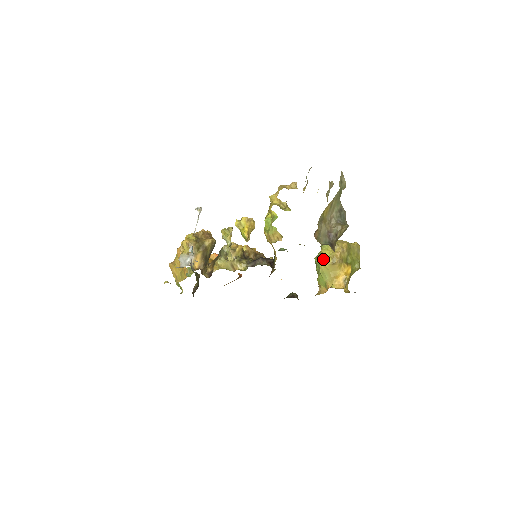
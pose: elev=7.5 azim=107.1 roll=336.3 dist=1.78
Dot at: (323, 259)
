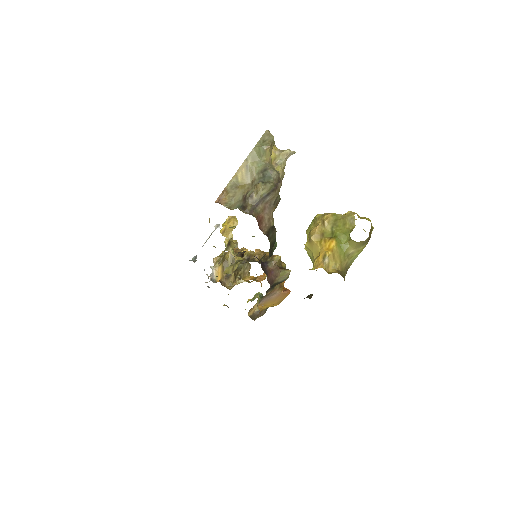
Dot at: occluded
